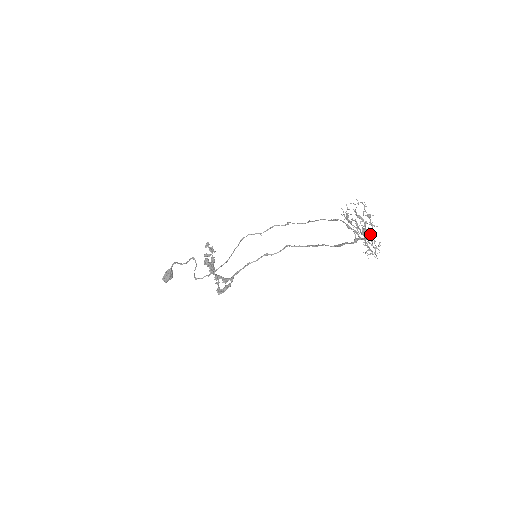
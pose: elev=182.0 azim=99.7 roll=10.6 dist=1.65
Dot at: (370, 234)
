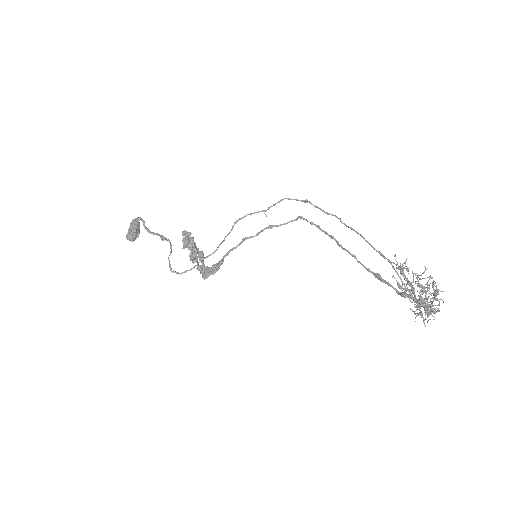
Dot at: (429, 309)
